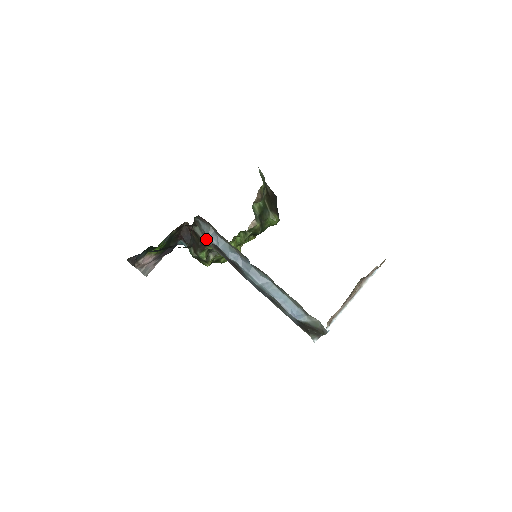
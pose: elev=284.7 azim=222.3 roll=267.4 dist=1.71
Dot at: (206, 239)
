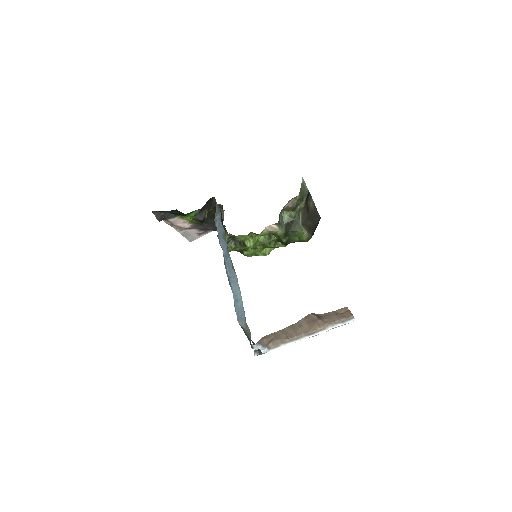
Dot at: occluded
